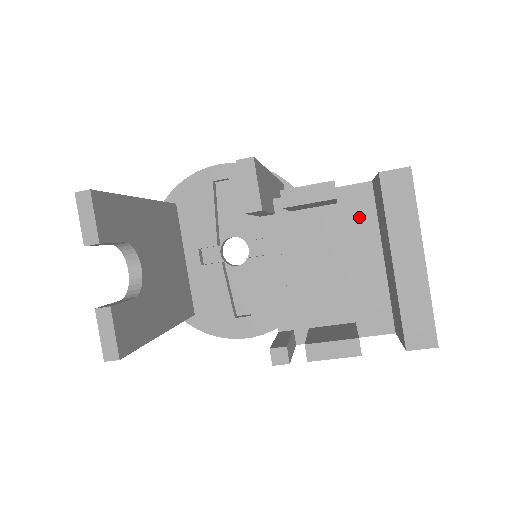
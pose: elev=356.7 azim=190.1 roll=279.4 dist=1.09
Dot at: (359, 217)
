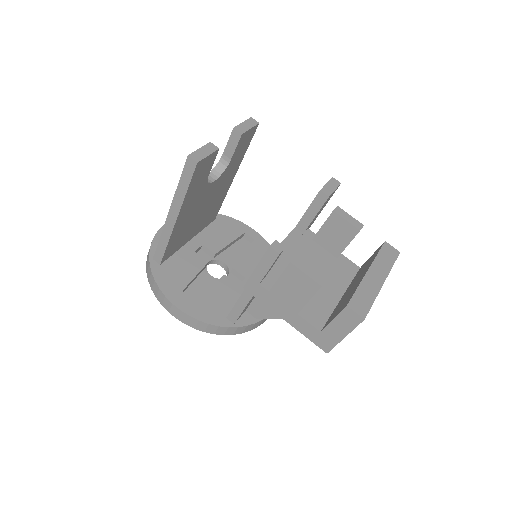
Dot at: (343, 272)
